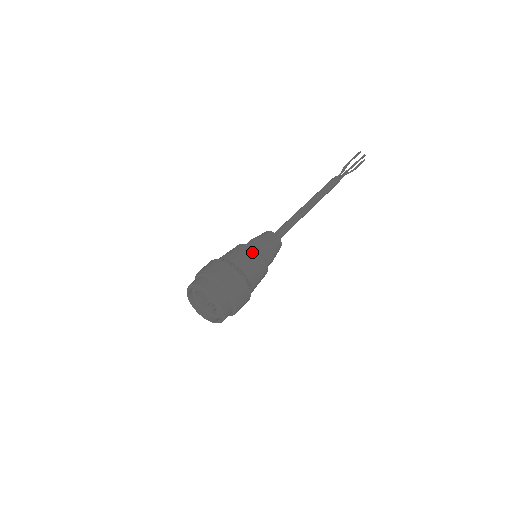
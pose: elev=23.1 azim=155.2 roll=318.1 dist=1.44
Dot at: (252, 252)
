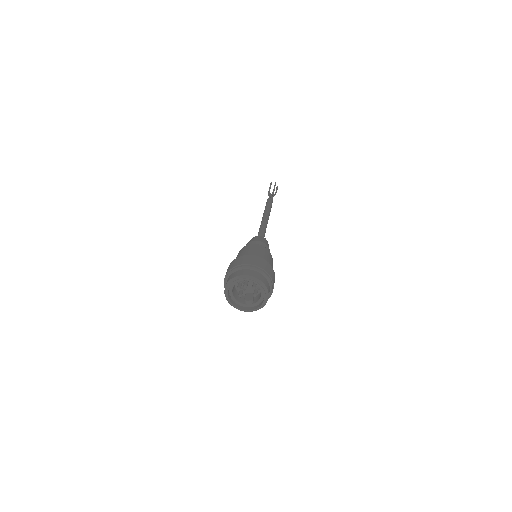
Dot at: (271, 257)
